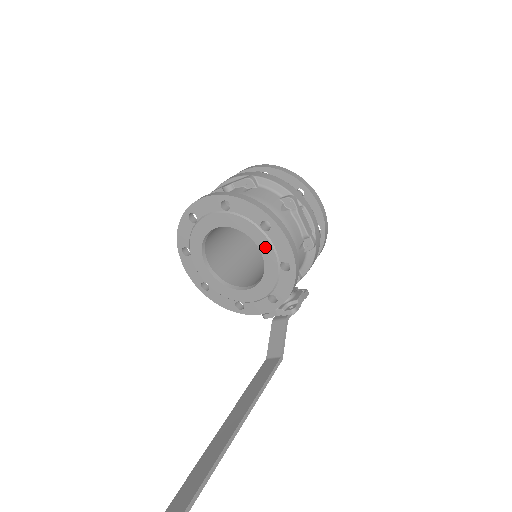
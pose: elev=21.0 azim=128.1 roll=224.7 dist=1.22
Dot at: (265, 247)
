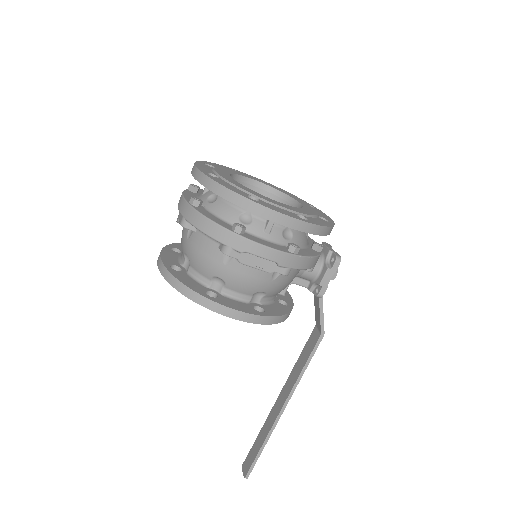
Dot at: occluded
